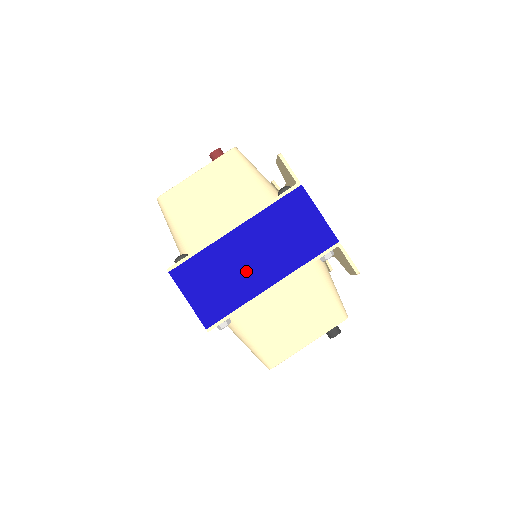
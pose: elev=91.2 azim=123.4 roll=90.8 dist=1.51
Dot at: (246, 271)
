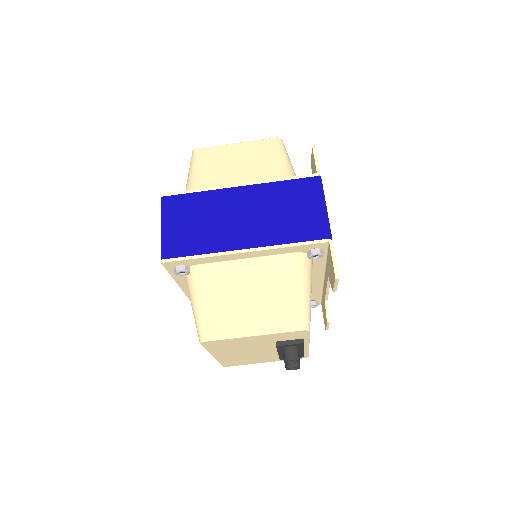
Dot at: (228, 225)
